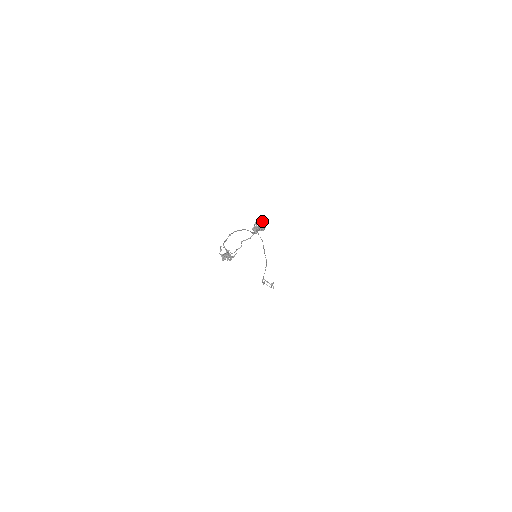
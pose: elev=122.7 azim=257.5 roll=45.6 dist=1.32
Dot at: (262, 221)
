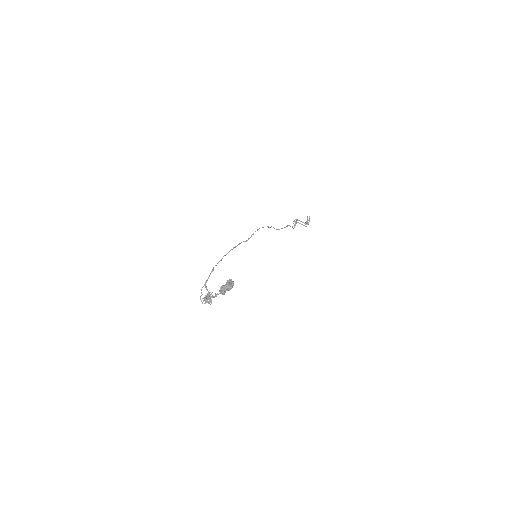
Dot at: (226, 287)
